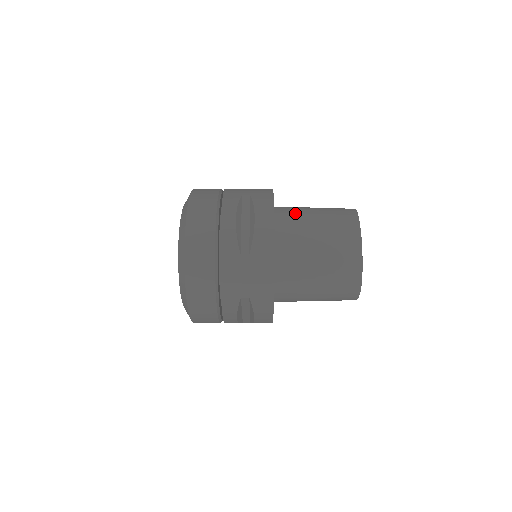
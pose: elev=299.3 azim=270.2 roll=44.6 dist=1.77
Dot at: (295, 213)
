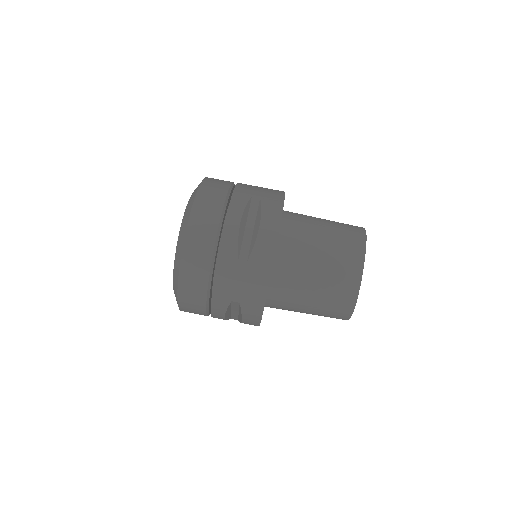
Dot at: (303, 223)
